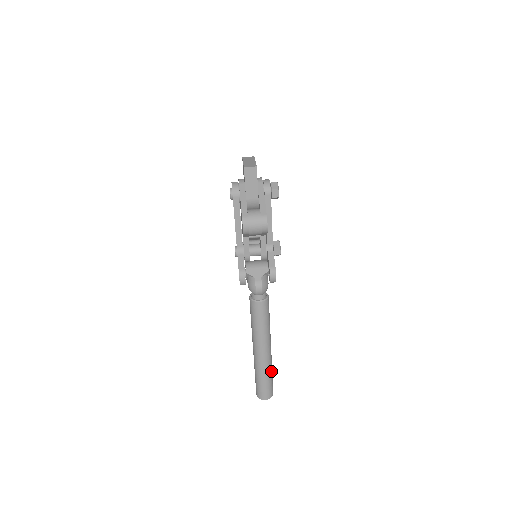
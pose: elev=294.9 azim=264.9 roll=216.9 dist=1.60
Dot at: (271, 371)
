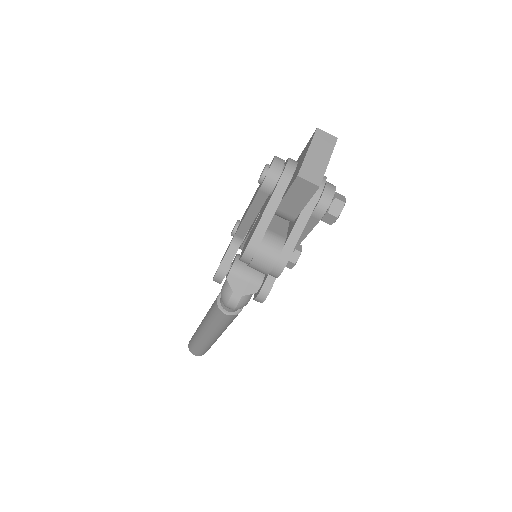
Dot at: (212, 344)
